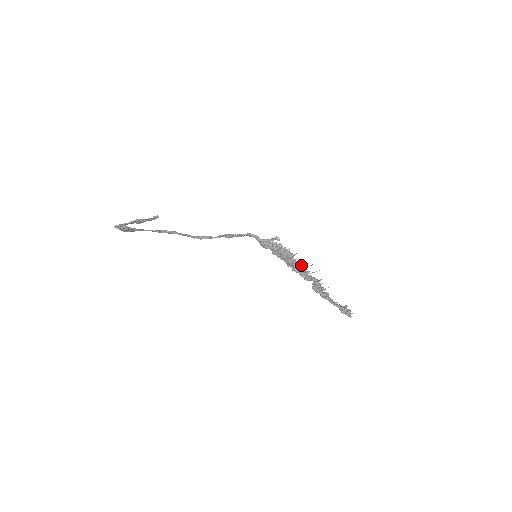
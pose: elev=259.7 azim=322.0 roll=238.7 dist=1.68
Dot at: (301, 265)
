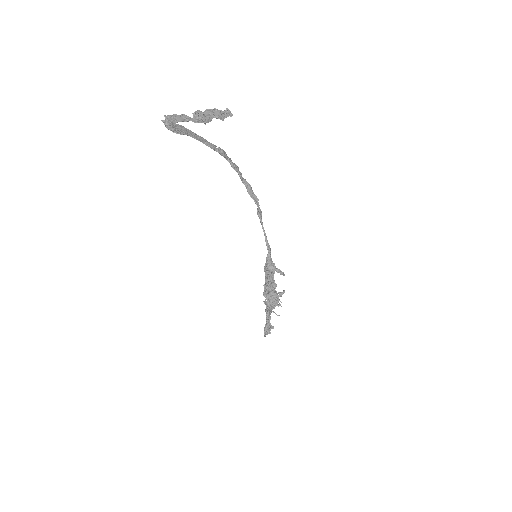
Dot at: (274, 299)
